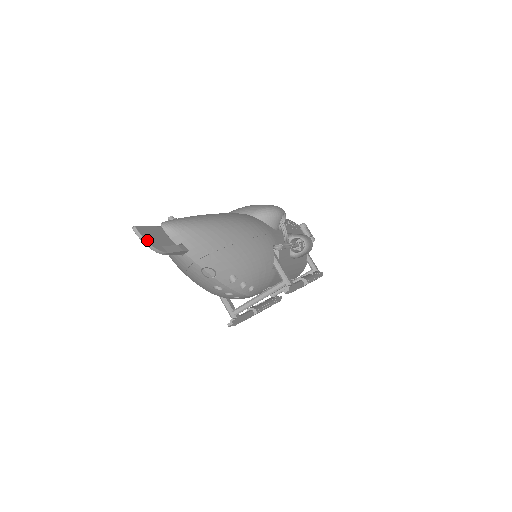
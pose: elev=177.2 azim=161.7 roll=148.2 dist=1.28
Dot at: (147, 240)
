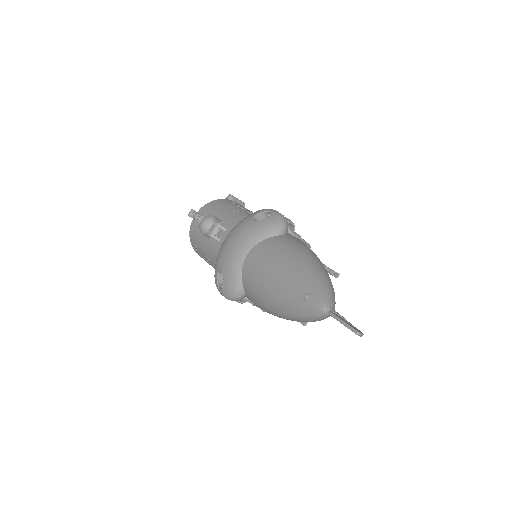
Dot at: (362, 333)
